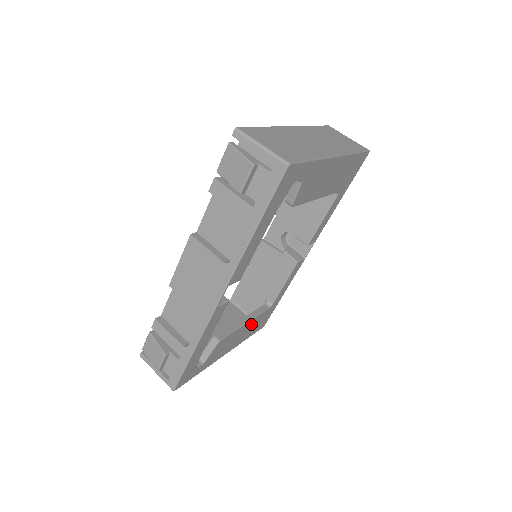
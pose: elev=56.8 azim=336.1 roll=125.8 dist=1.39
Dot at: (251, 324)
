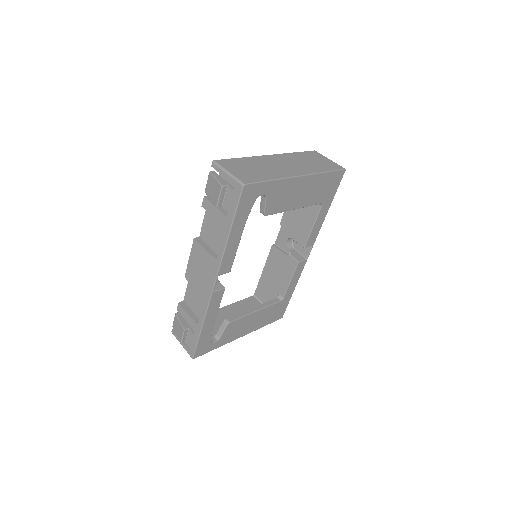
Dot at: (263, 313)
